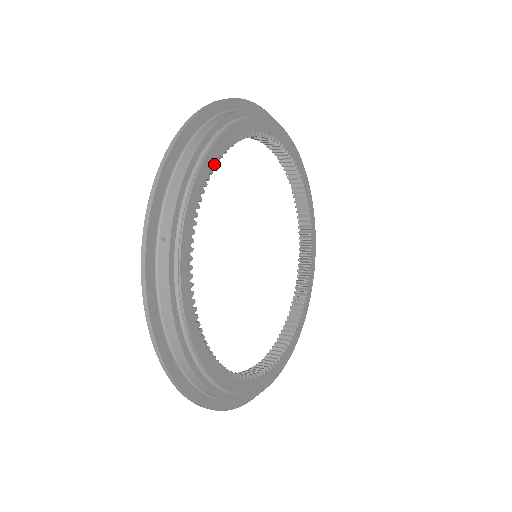
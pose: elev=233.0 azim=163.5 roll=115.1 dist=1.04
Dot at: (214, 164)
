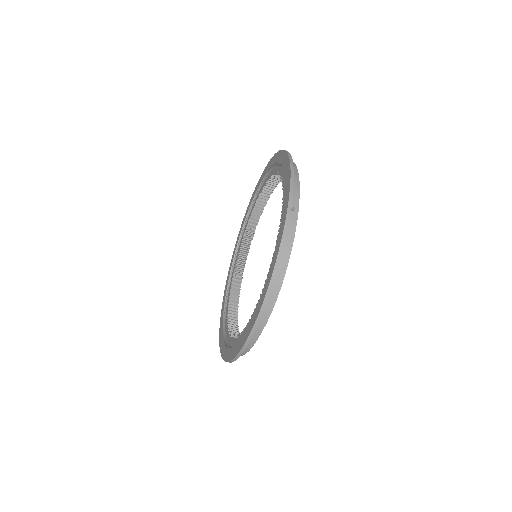
Dot at: occluded
